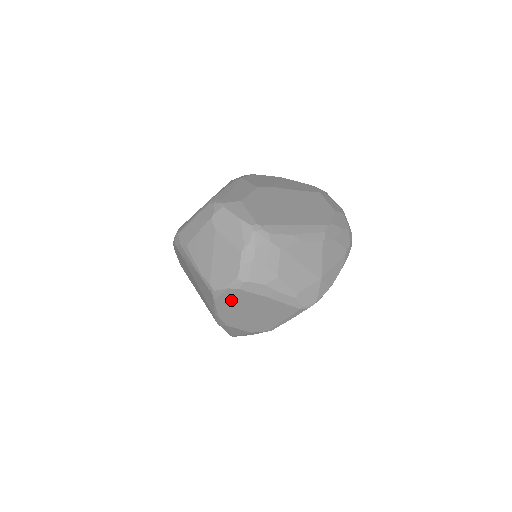
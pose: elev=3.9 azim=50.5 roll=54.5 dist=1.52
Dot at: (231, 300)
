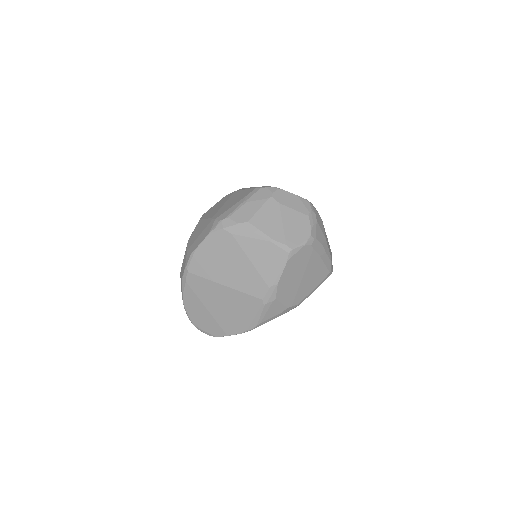
Dot at: (298, 261)
